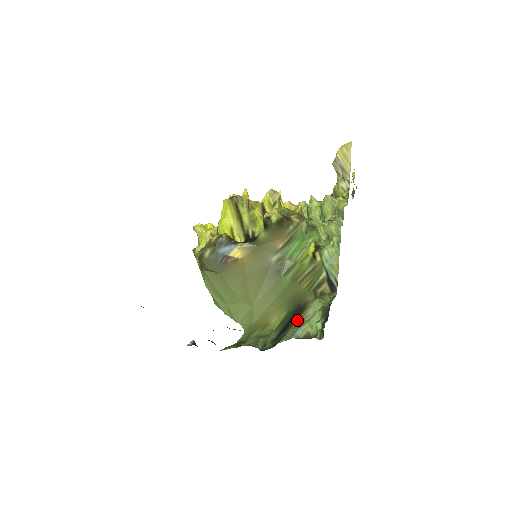
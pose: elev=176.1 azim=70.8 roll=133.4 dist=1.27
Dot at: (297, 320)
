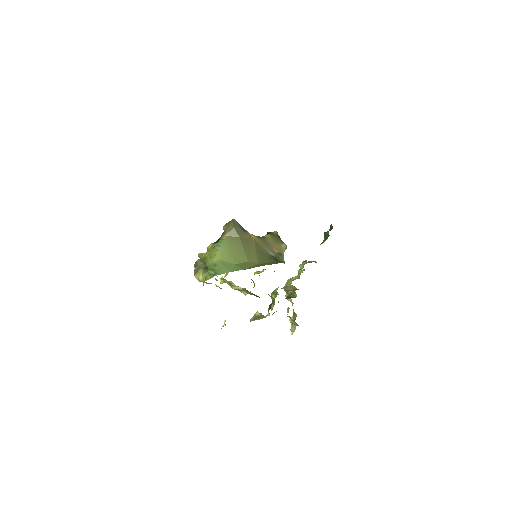
Dot at: occluded
